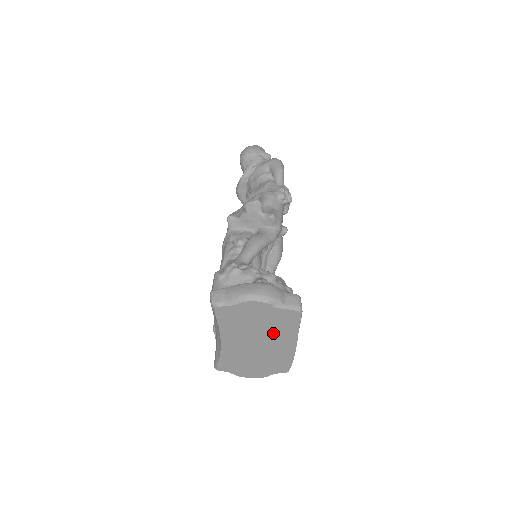
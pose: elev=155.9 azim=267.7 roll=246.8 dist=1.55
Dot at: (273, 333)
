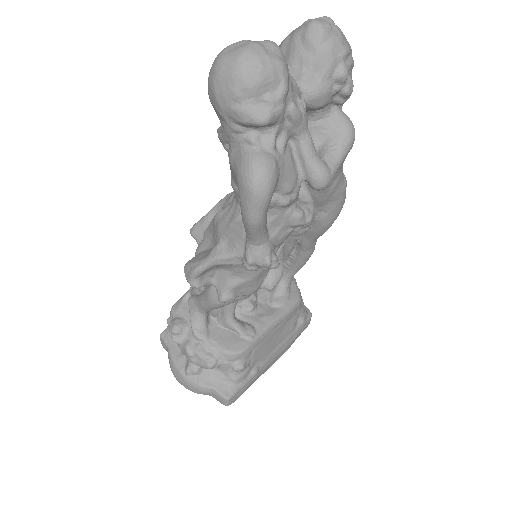
Dot at: occluded
